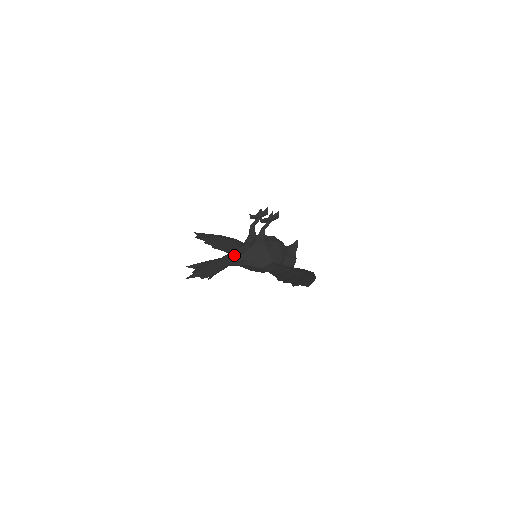
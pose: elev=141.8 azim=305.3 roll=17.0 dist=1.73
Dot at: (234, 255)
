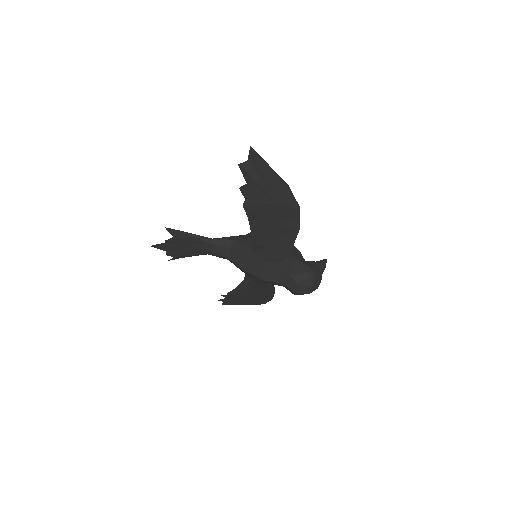
Dot at: occluded
